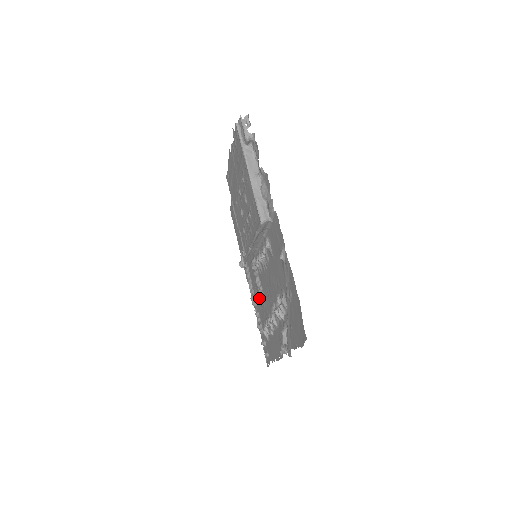
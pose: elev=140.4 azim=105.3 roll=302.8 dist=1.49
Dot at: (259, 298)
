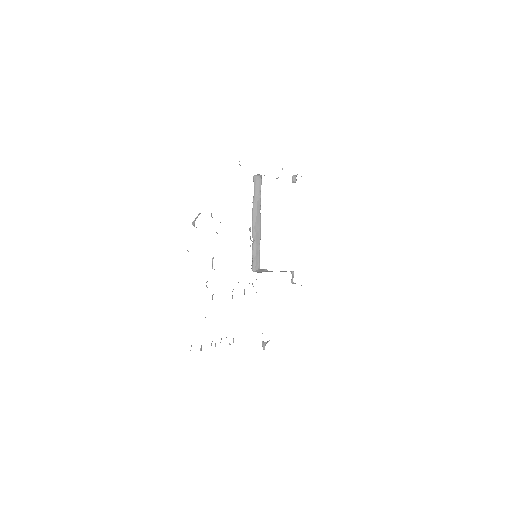
Dot at: occluded
